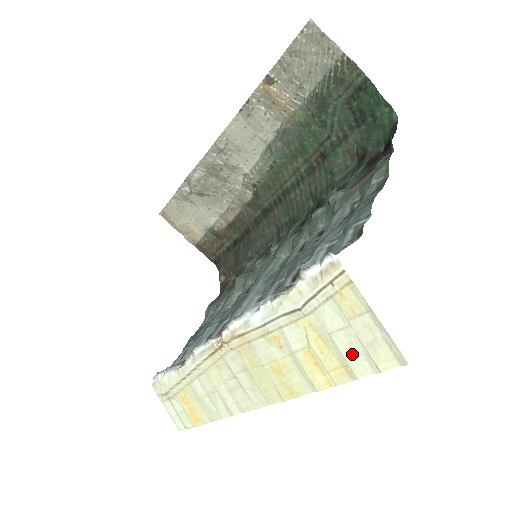
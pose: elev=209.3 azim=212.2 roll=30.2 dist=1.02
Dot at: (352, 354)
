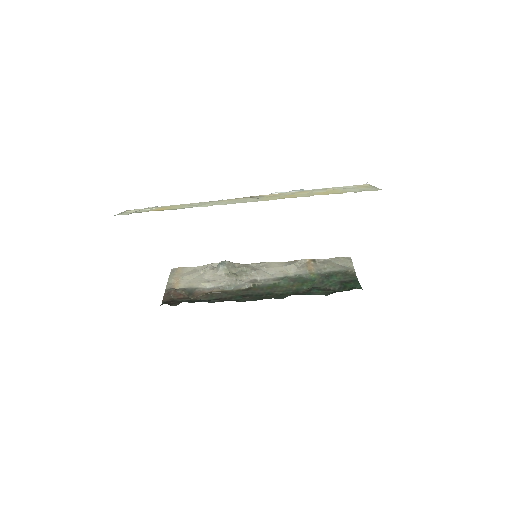
Dot at: (351, 191)
